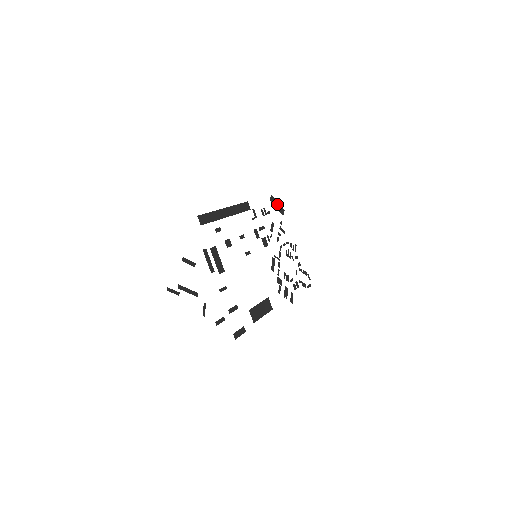
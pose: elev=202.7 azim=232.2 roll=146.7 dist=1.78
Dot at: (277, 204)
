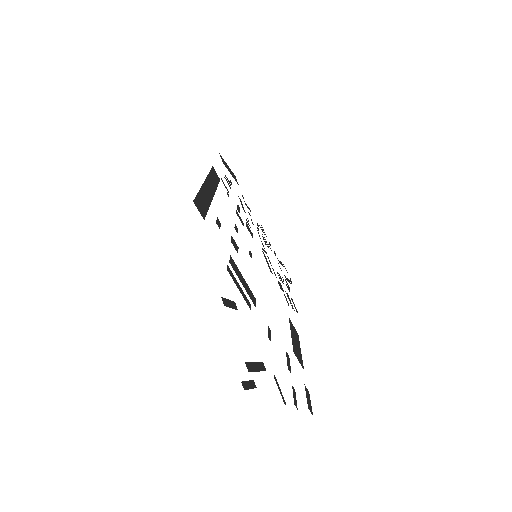
Dot at: (228, 168)
